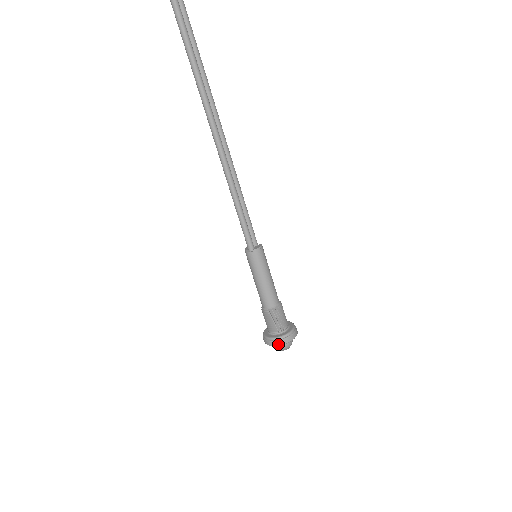
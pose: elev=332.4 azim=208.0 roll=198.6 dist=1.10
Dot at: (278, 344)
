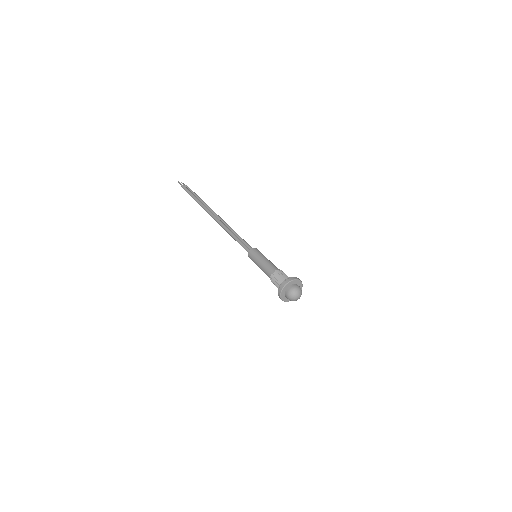
Dot at: (283, 286)
